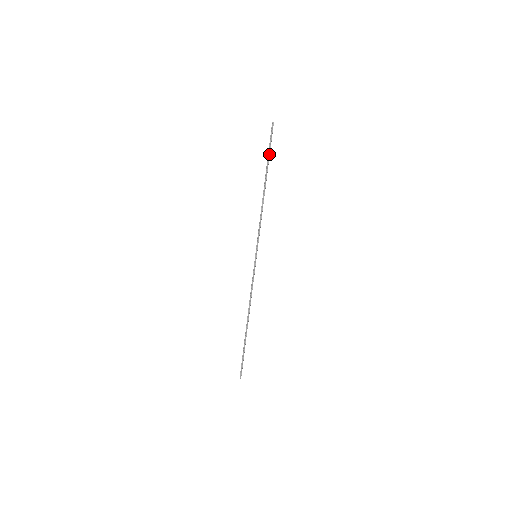
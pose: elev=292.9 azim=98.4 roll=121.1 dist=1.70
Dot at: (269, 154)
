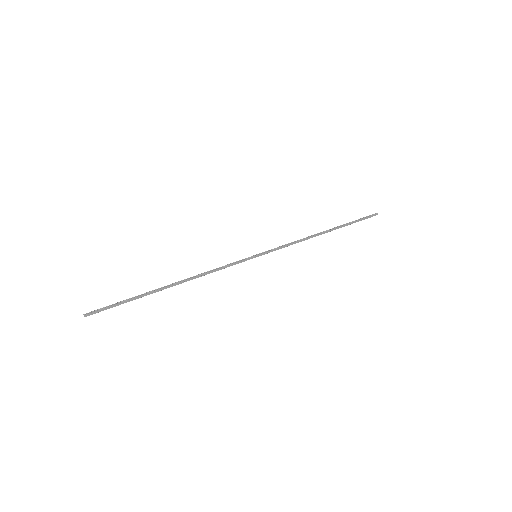
Dot at: (353, 222)
